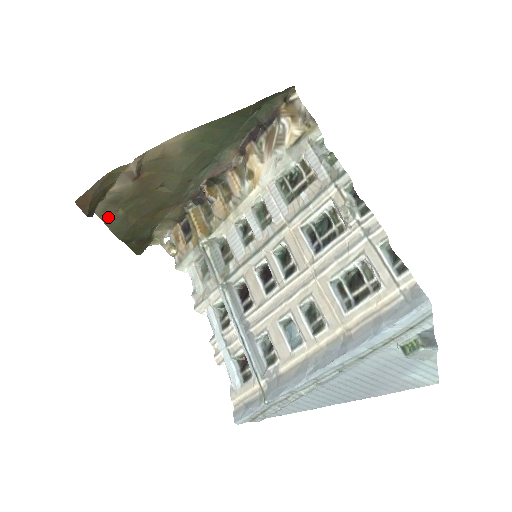
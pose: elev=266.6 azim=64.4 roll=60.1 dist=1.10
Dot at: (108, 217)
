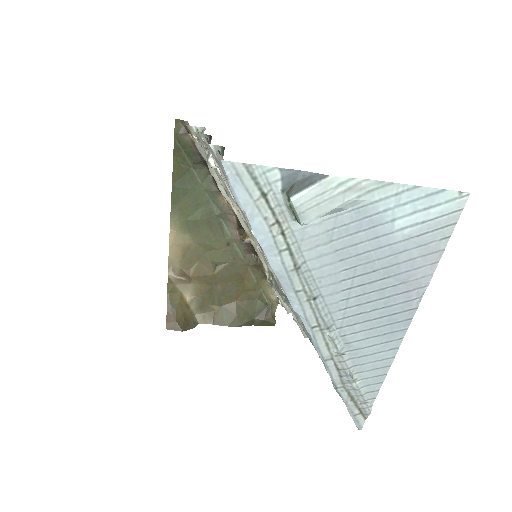
Dot at: (213, 318)
